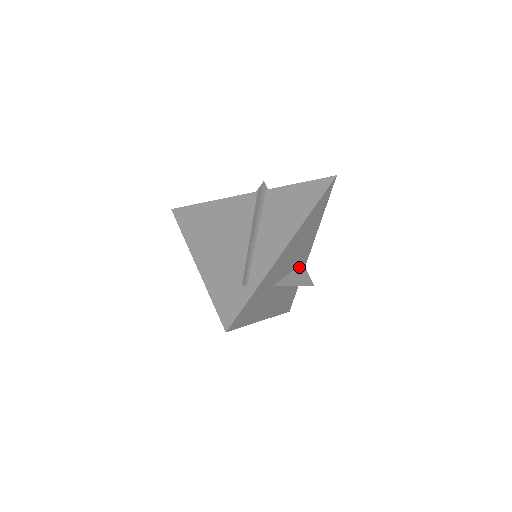
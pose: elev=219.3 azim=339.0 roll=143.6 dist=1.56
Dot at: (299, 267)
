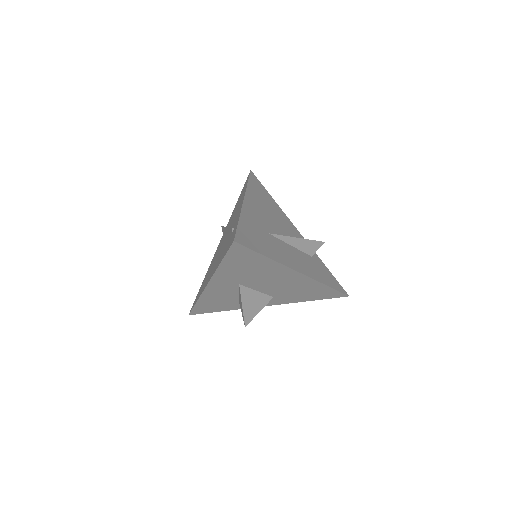
Dot at: occluded
